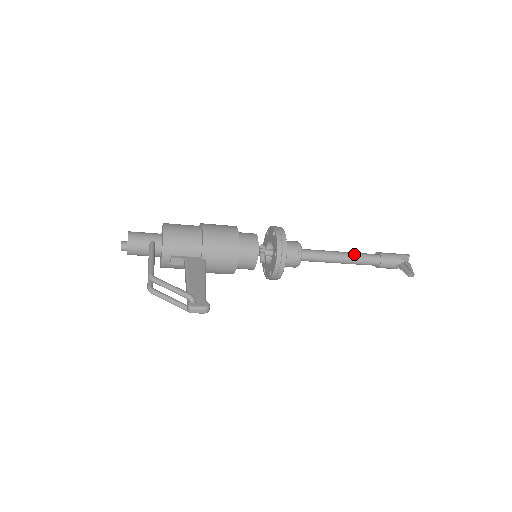
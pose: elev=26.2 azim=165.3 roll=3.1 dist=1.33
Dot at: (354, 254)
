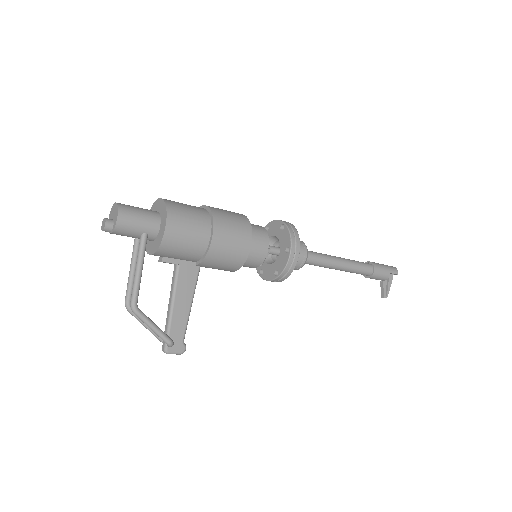
Dot at: (351, 267)
